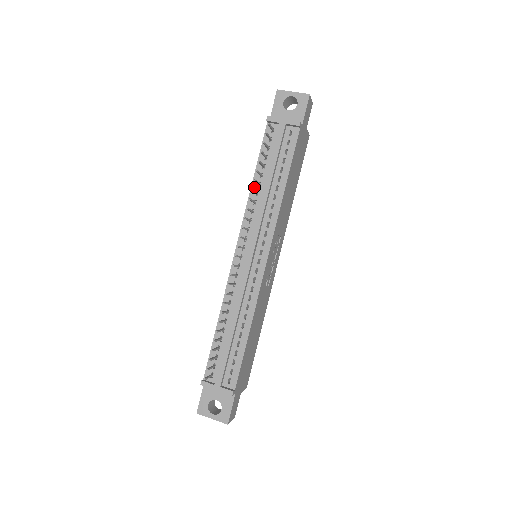
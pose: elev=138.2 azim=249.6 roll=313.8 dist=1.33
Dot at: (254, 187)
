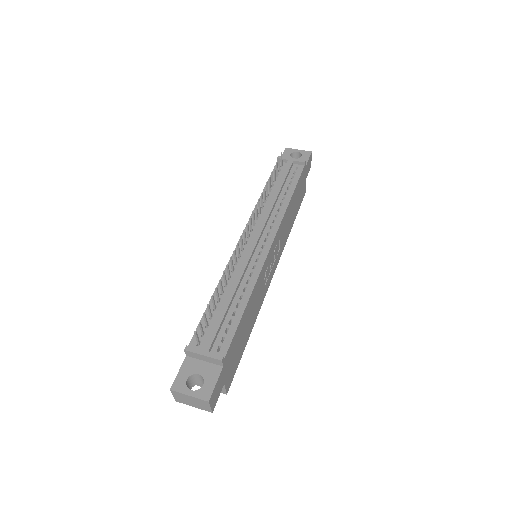
Dot at: (263, 197)
